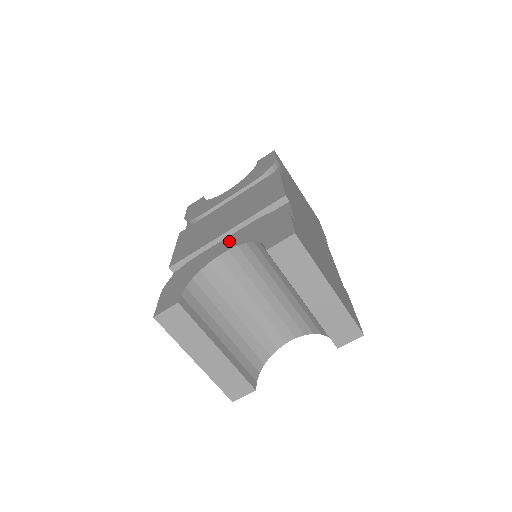
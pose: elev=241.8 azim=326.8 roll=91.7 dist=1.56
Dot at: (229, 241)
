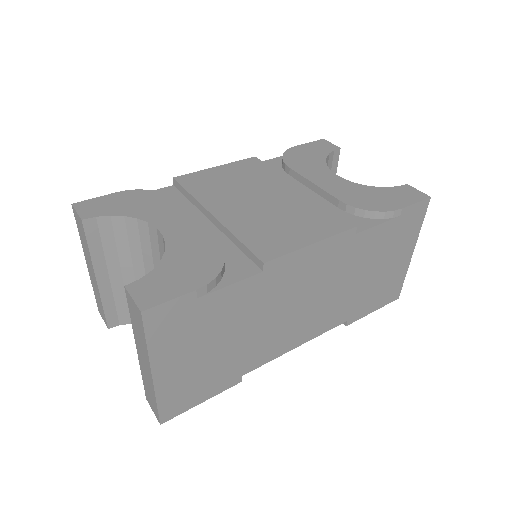
Dot at: (184, 228)
